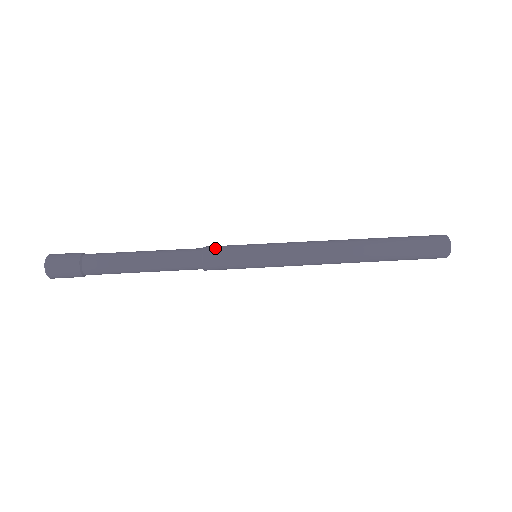
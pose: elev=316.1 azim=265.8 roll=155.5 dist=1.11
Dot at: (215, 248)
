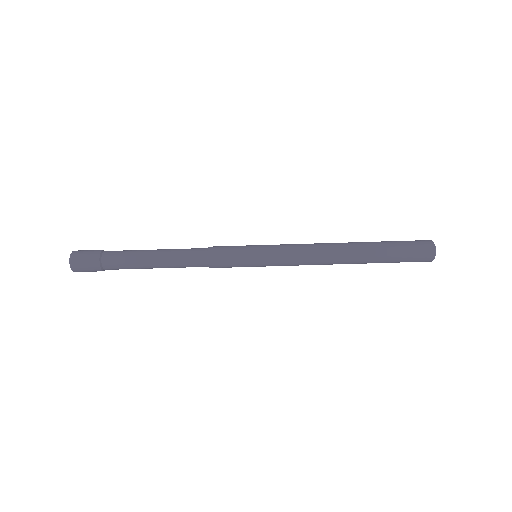
Dot at: (219, 248)
